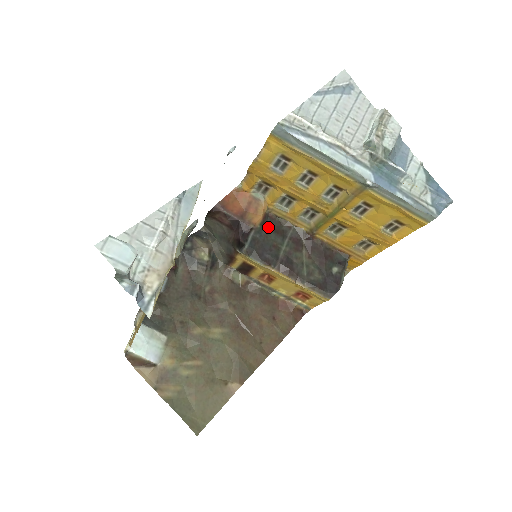
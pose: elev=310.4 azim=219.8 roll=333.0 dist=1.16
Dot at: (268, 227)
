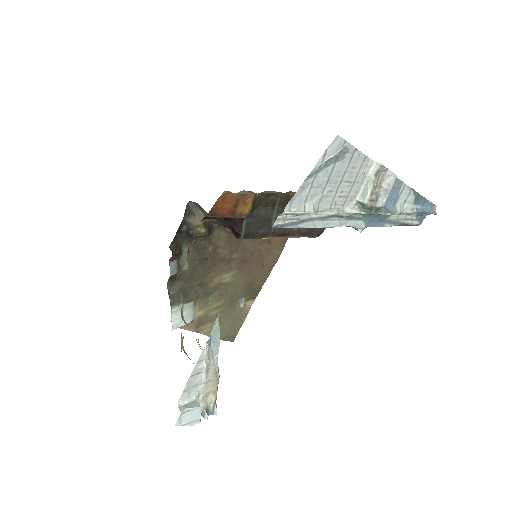
Dot at: (257, 206)
